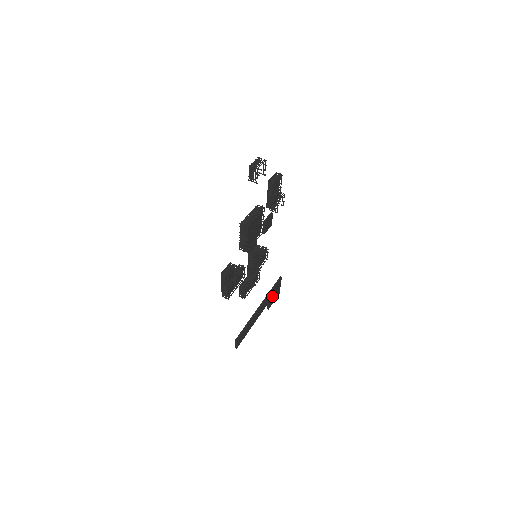
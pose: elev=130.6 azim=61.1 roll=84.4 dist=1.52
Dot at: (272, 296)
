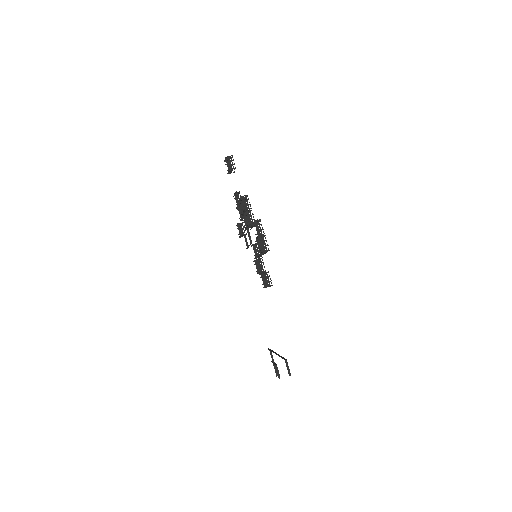
Dot at: occluded
